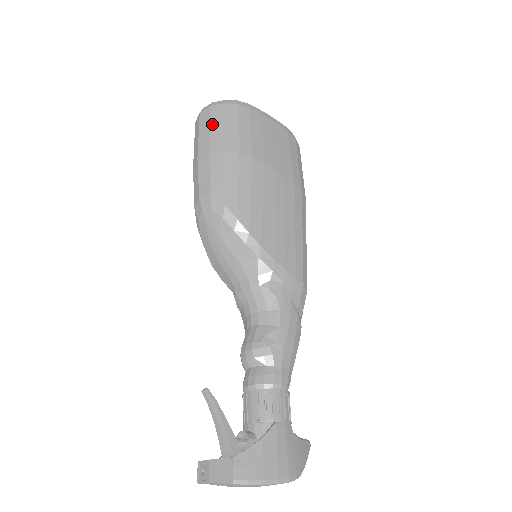
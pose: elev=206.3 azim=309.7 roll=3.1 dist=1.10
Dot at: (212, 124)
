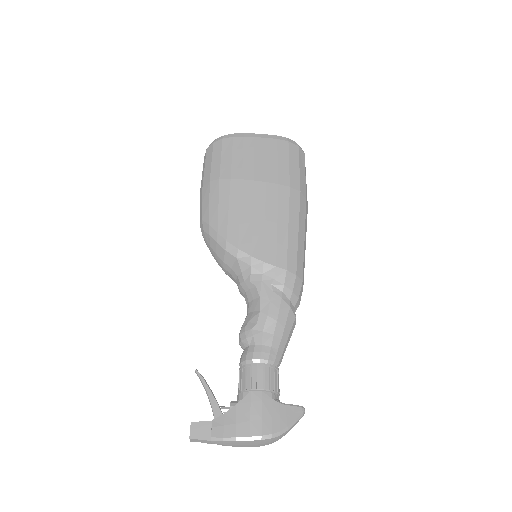
Dot at: (206, 163)
